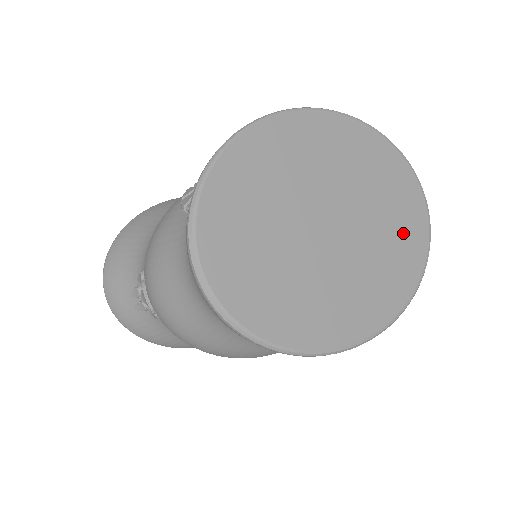
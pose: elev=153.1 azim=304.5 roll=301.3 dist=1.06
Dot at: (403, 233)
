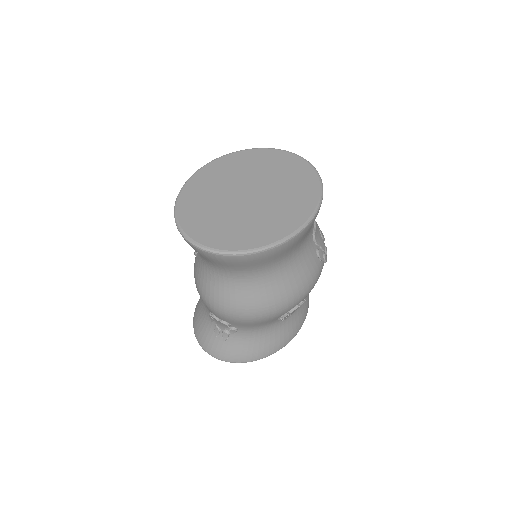
Dot at: (294, 174)
